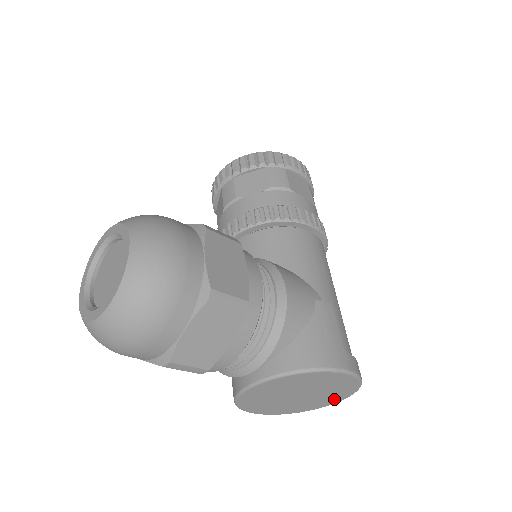
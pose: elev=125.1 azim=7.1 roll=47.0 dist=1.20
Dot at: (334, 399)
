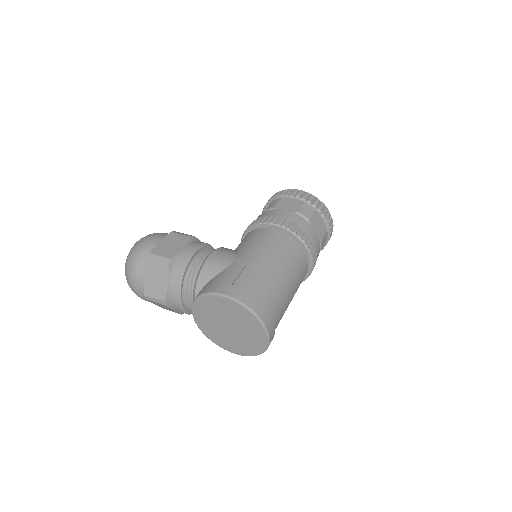
Dot at: (259, 333)
